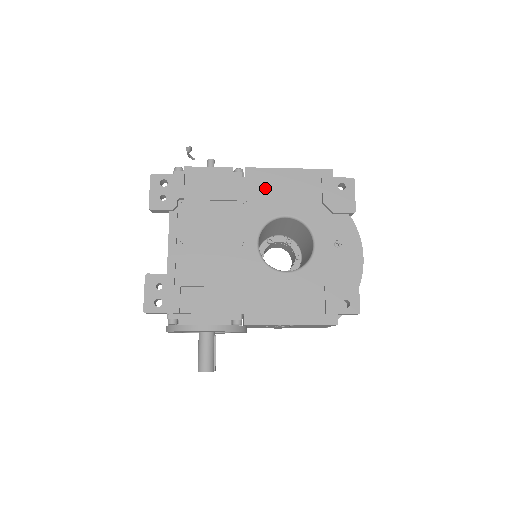
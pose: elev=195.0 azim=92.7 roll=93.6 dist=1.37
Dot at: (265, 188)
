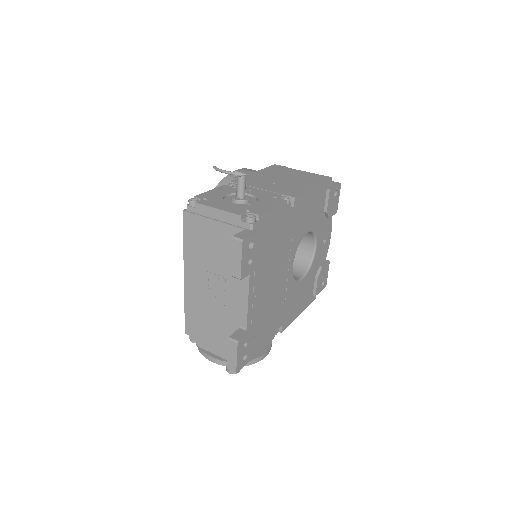
Dot at: (302, 213)
